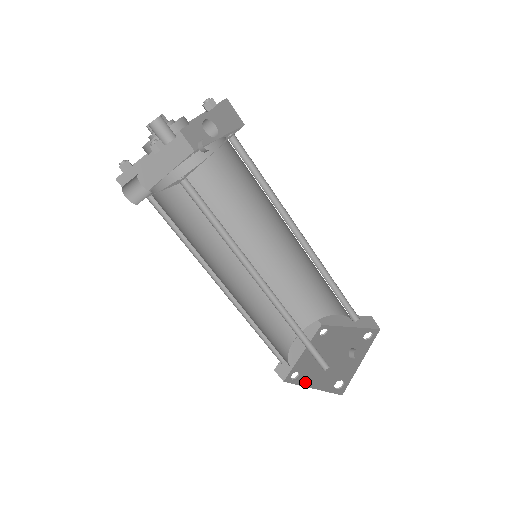
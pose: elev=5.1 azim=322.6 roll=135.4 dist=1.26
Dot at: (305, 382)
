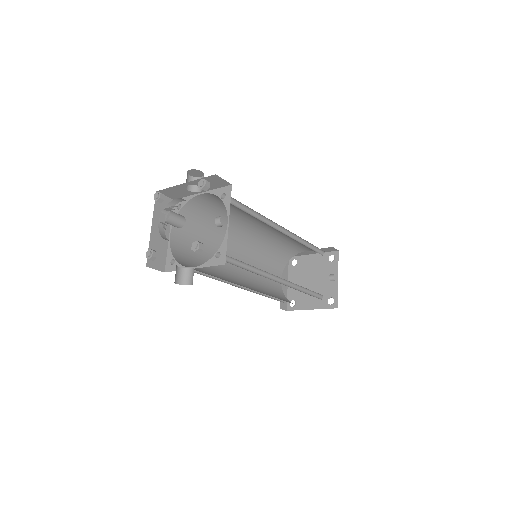
Dot at: (304, 306)
